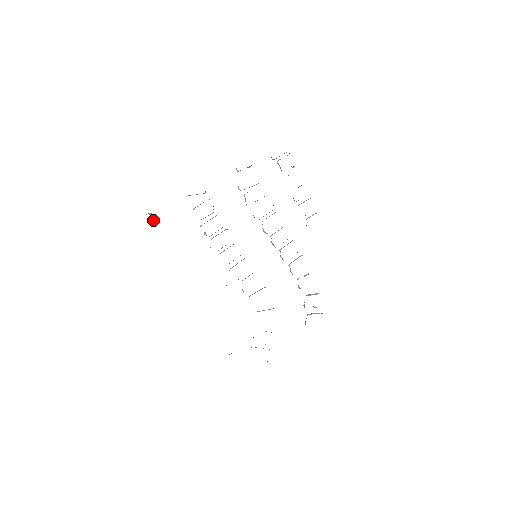
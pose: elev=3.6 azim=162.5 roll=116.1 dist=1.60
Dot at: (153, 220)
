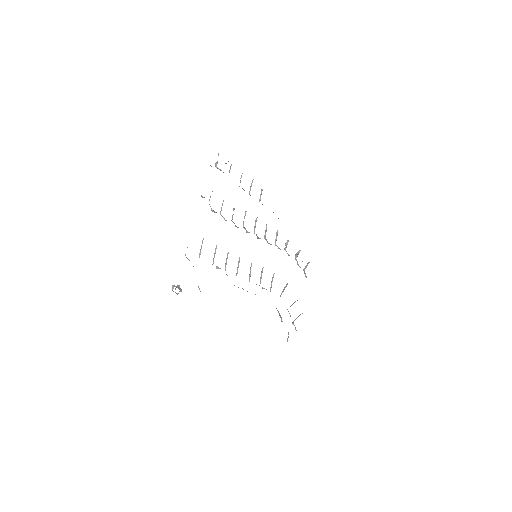
Dot at: (179, 289)
